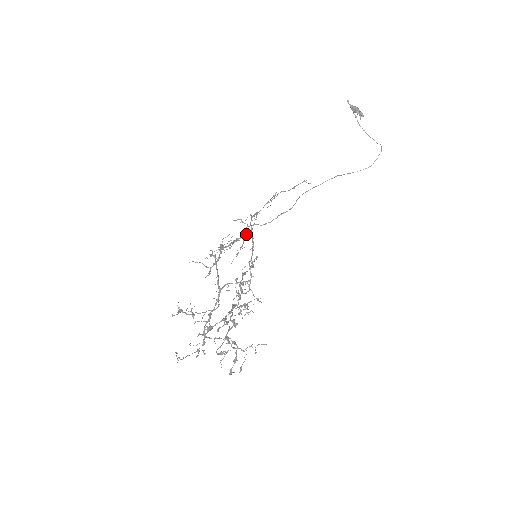
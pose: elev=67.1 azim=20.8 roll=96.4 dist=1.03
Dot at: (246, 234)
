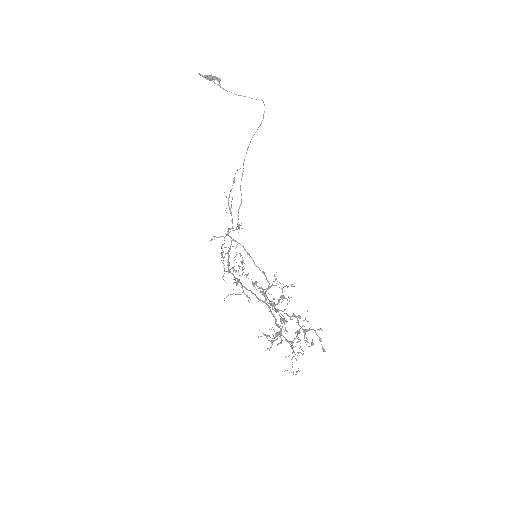
Dot at: occluded
